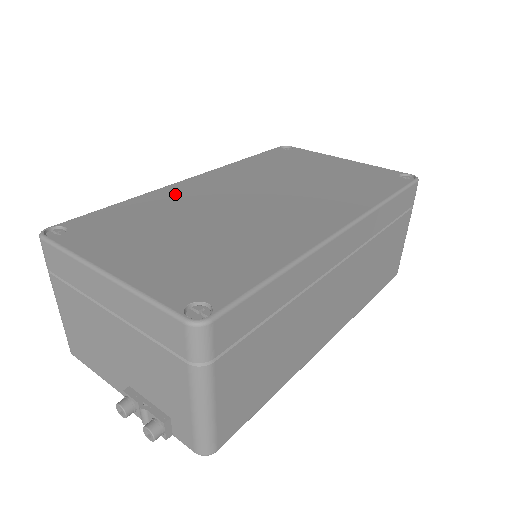
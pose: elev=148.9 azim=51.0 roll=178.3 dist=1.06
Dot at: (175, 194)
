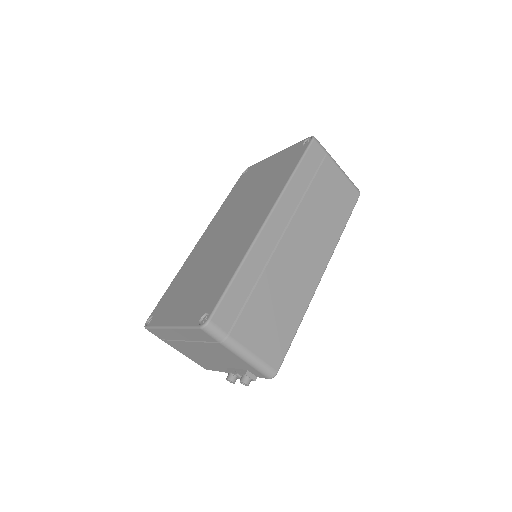
Dot at: (193, 258)
